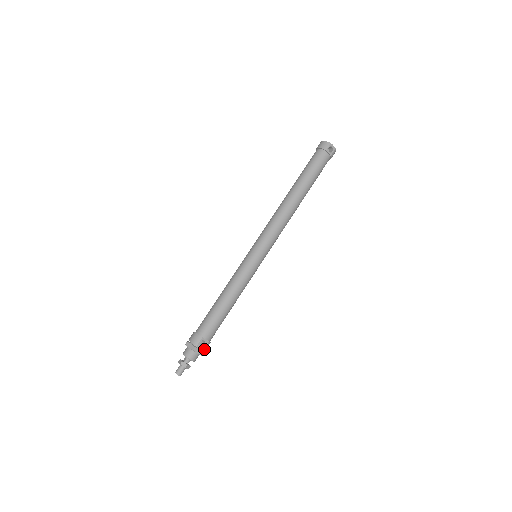
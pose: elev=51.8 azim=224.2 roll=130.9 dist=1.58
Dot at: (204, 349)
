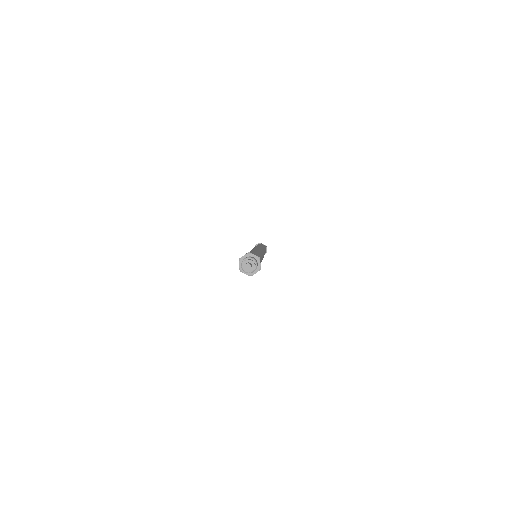
Dot at: occluded
